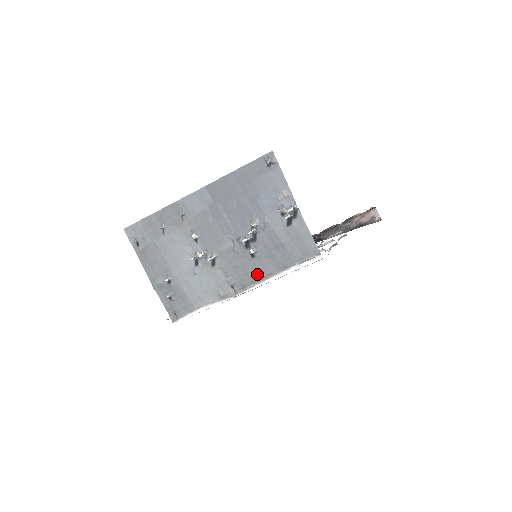
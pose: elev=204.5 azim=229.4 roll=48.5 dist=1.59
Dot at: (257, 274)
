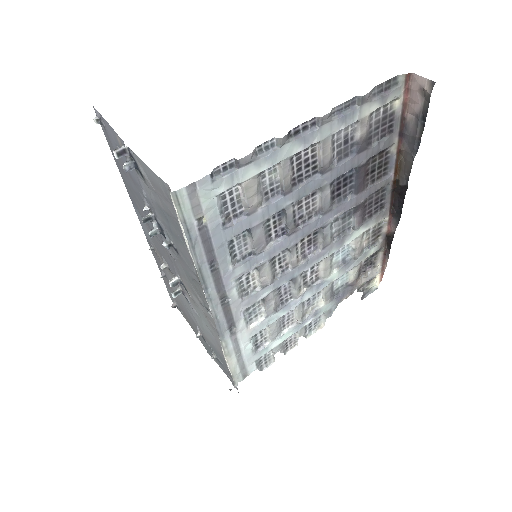
Dot at: (194, 273)
